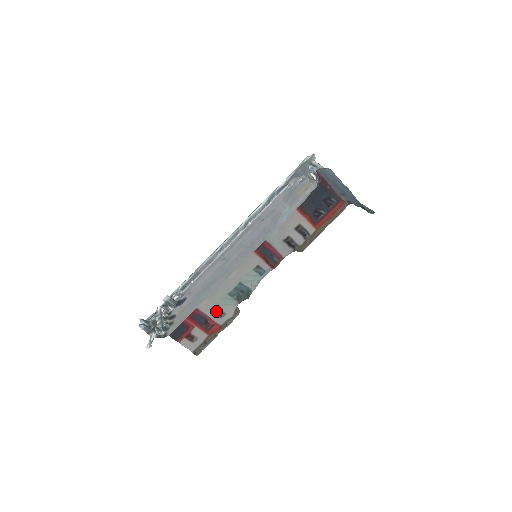
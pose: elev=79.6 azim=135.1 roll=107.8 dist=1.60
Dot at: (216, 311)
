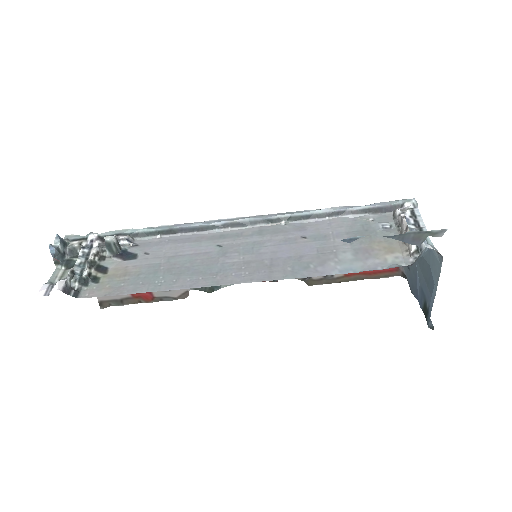
Dot at: occluded
